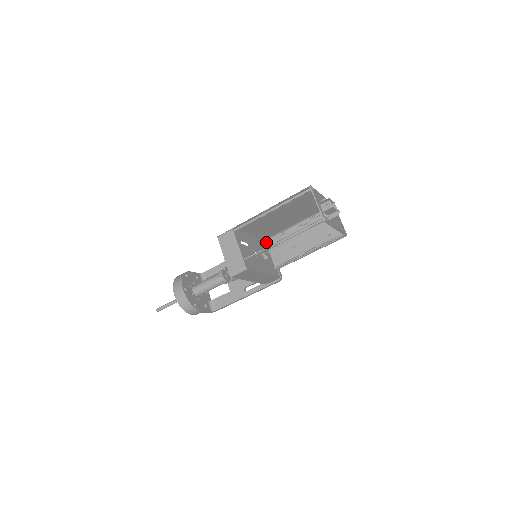
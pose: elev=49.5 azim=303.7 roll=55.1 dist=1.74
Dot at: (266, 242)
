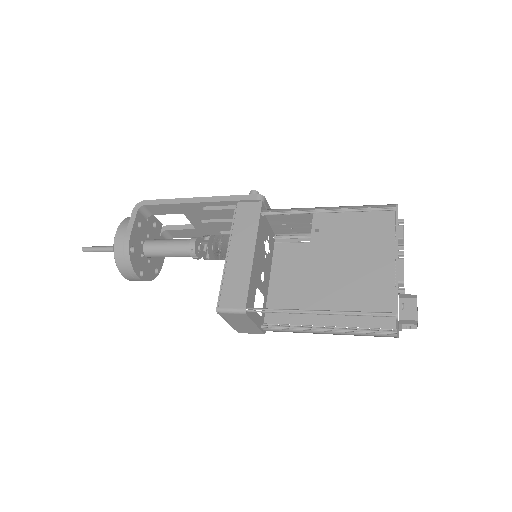
Dot at: occluded
